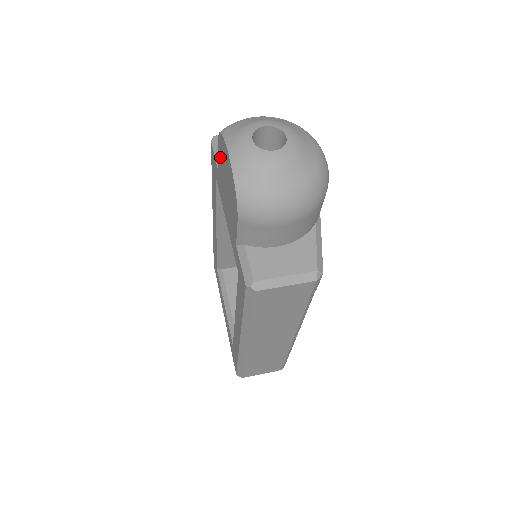
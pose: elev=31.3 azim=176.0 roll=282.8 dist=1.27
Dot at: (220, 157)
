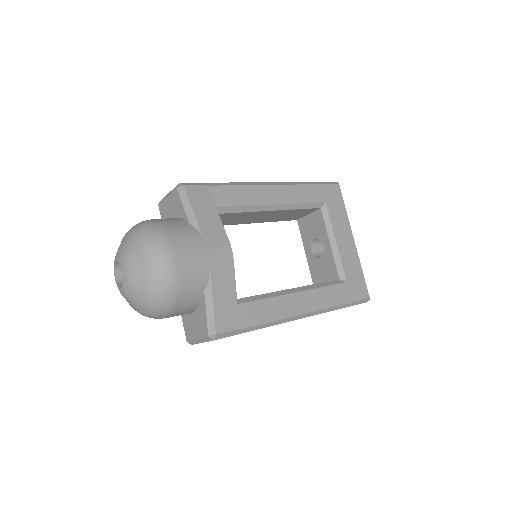
Dot at: occluded
